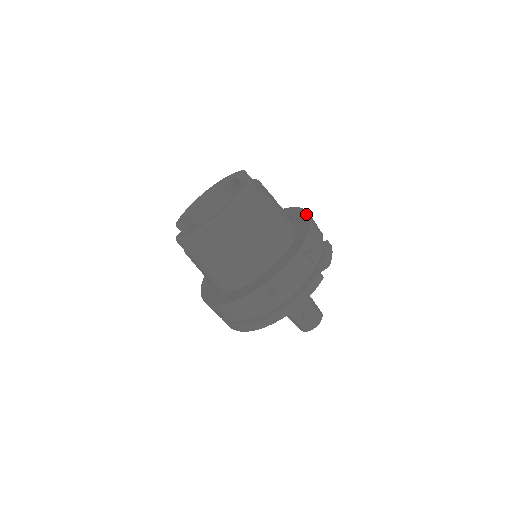
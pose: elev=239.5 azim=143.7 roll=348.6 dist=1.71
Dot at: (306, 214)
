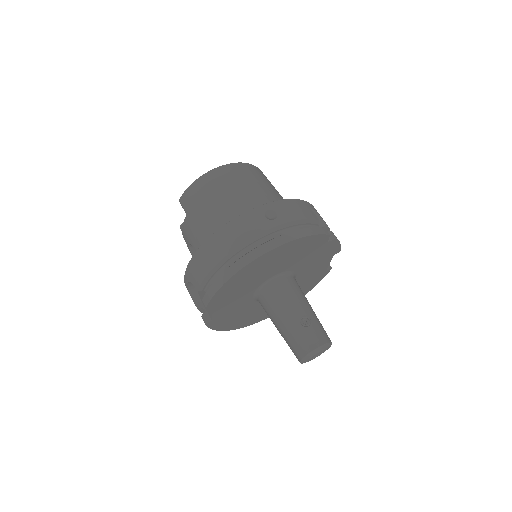
Dot at: occluded
